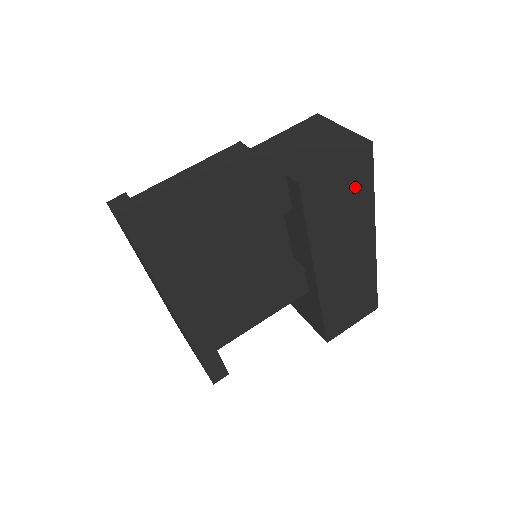
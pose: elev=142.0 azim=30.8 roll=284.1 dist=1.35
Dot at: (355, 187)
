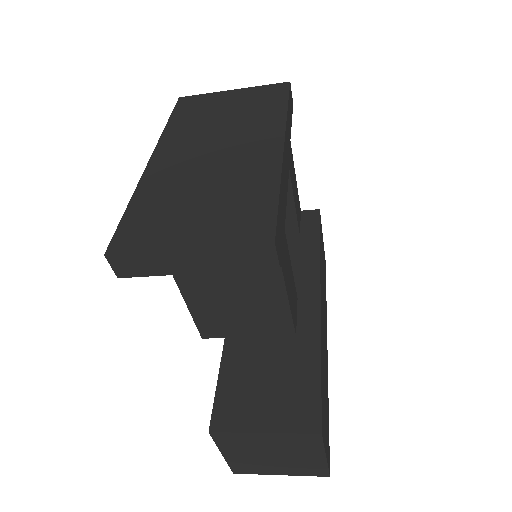
Dot at: (324, 272)
